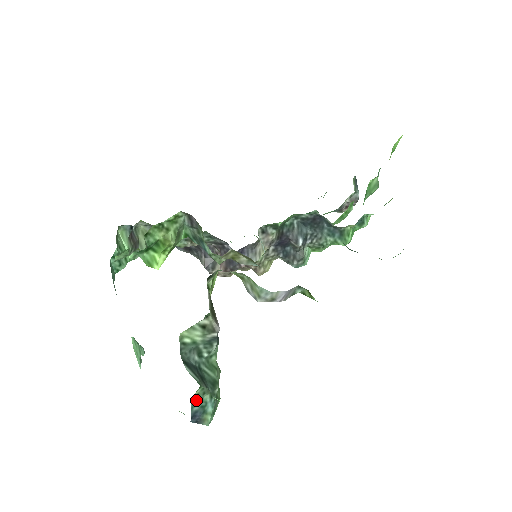
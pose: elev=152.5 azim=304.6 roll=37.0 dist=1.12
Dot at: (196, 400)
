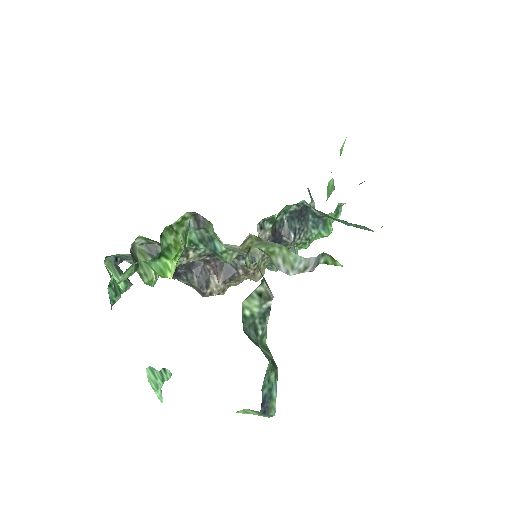
Dot at: (266, 379)
